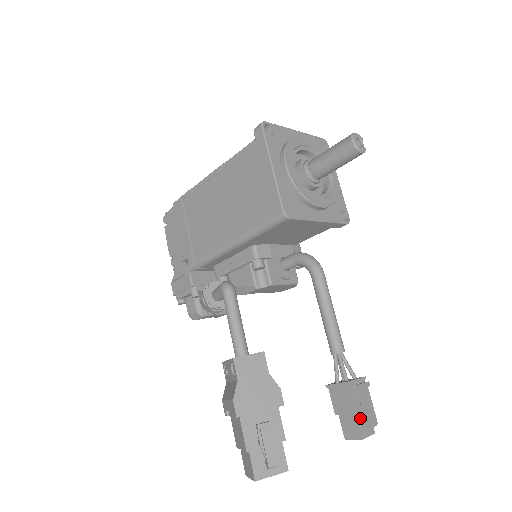
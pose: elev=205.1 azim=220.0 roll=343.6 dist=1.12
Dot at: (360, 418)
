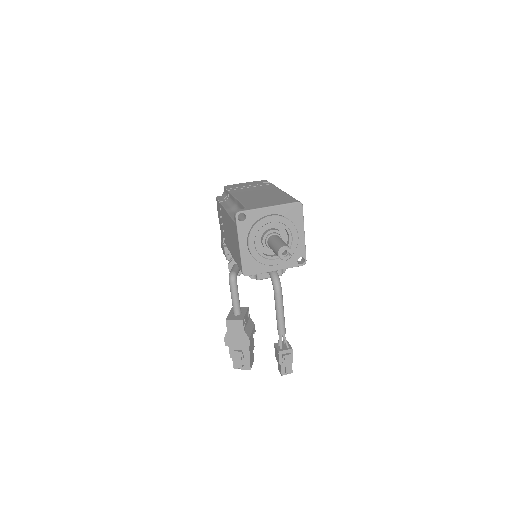
Dot at: (283, 367)
